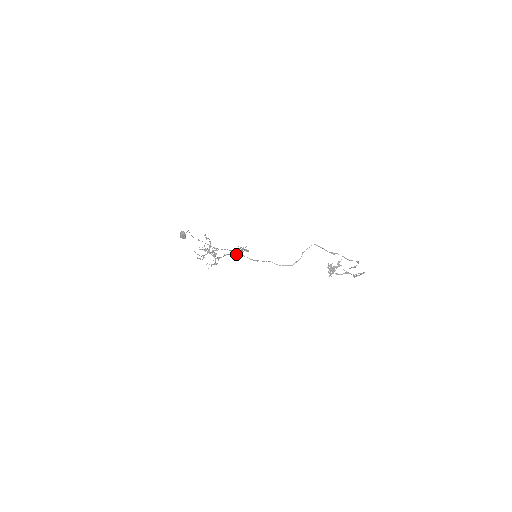
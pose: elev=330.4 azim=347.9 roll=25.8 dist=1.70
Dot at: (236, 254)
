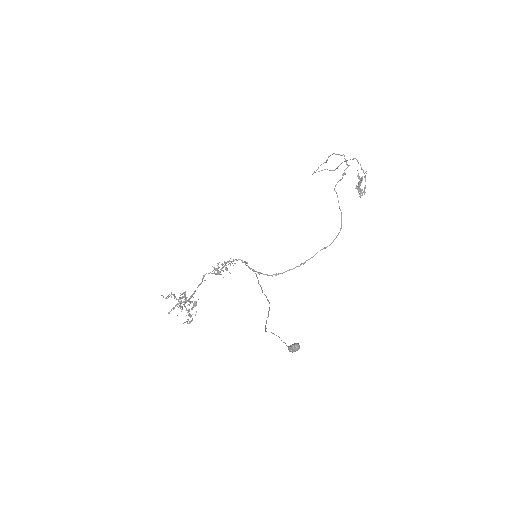
Dot at: occluded
